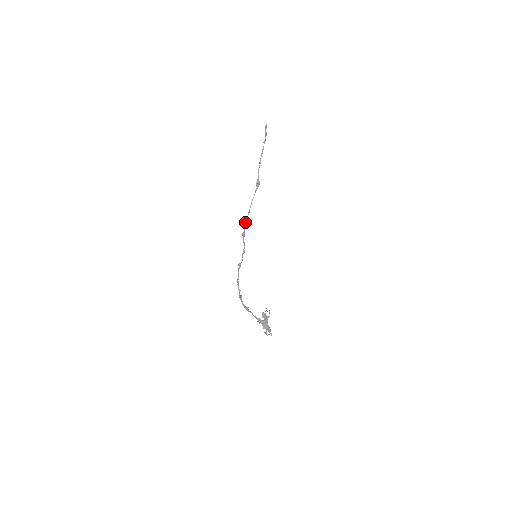
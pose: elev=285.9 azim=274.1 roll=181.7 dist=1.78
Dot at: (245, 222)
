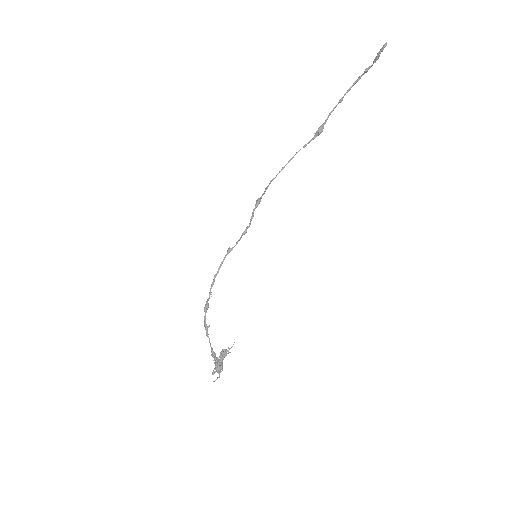
Dot at: (270, 181)
